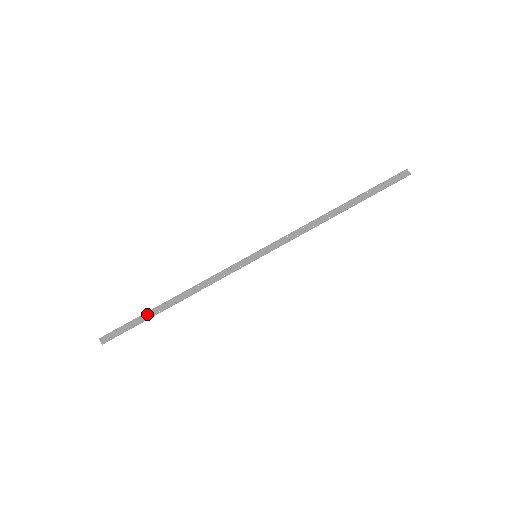
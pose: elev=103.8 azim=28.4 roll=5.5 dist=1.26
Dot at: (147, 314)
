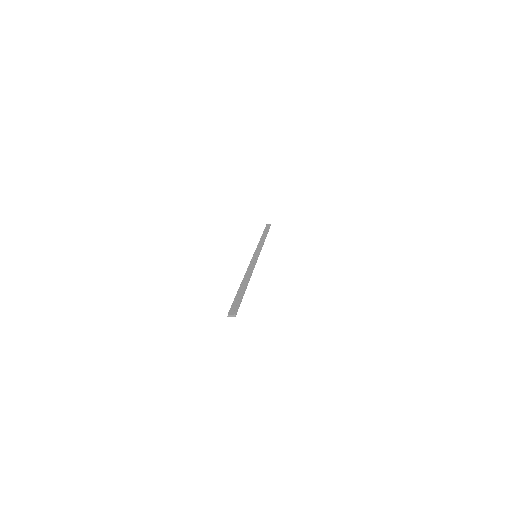
Dot at: (239, 292)
